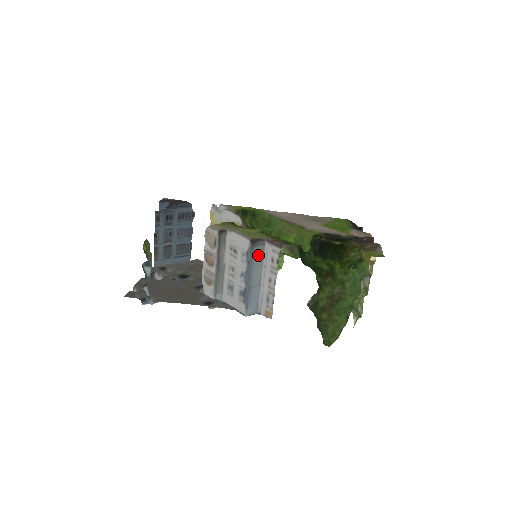
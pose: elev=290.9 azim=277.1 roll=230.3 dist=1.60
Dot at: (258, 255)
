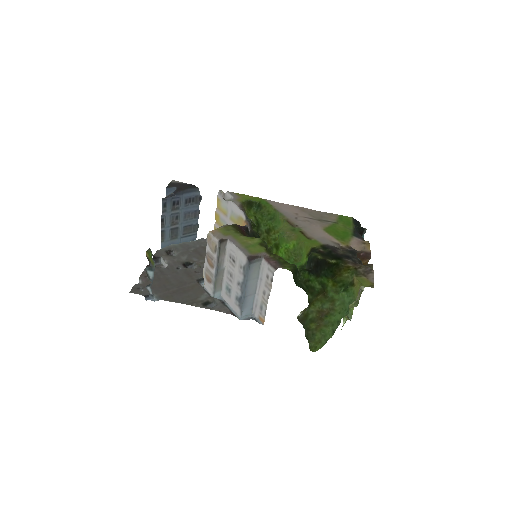
Dot at: (254, 269)
